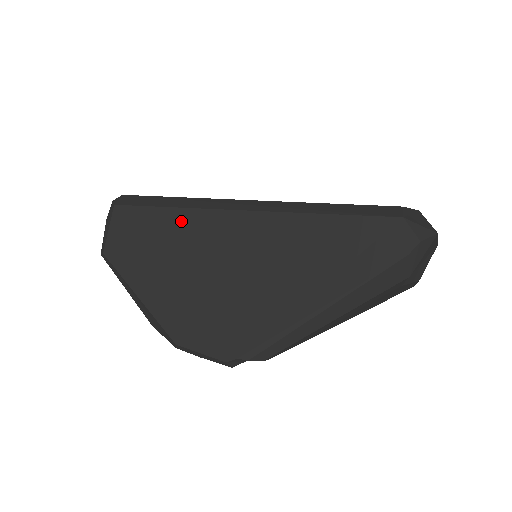
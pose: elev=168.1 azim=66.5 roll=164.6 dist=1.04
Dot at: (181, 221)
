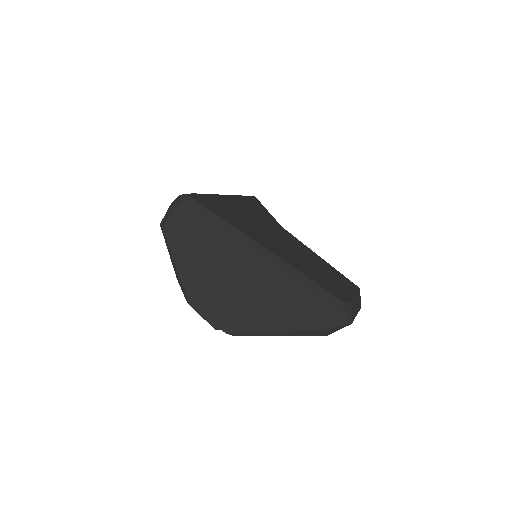
Dot at: (218, 238)
